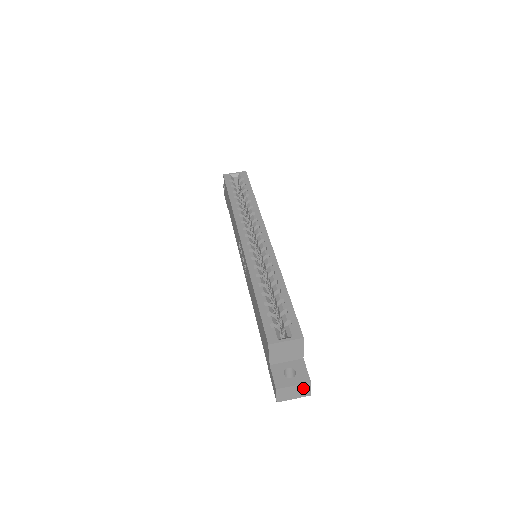
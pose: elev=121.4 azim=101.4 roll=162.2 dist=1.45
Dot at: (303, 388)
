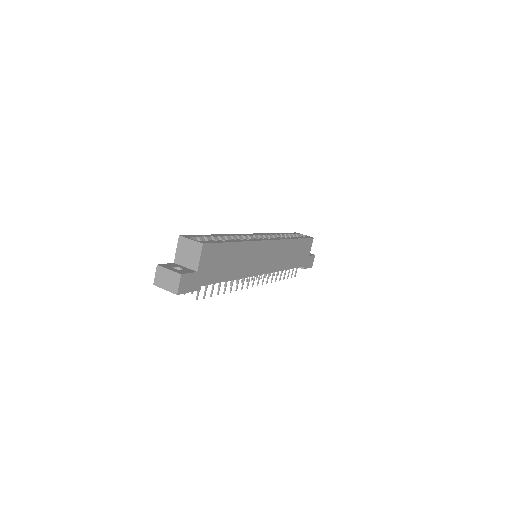
Dot at: (174, 279)
